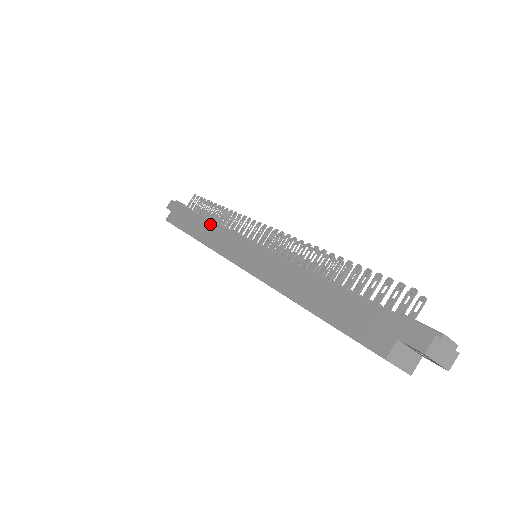
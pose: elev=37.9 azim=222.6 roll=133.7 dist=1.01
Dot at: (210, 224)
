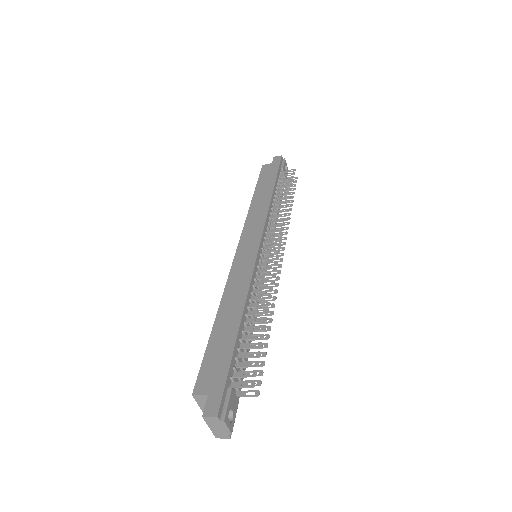
Dot at: (267, 203)
